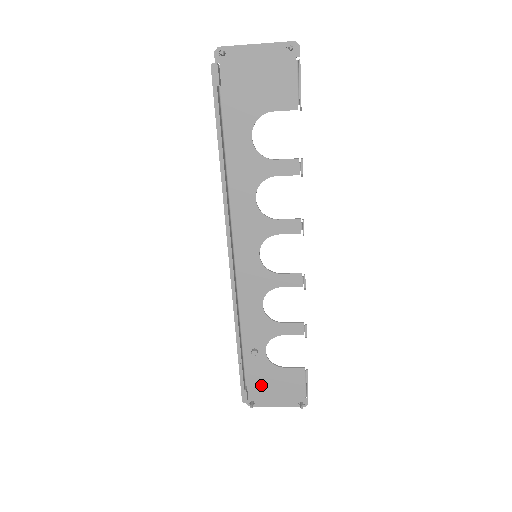
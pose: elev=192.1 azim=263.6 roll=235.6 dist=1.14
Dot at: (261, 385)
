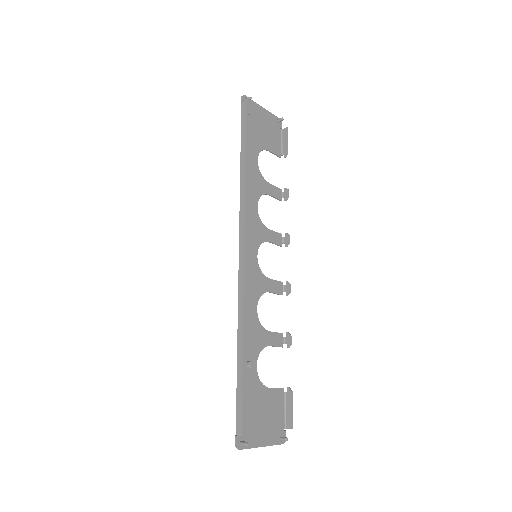
Dot at: (251, 414)
